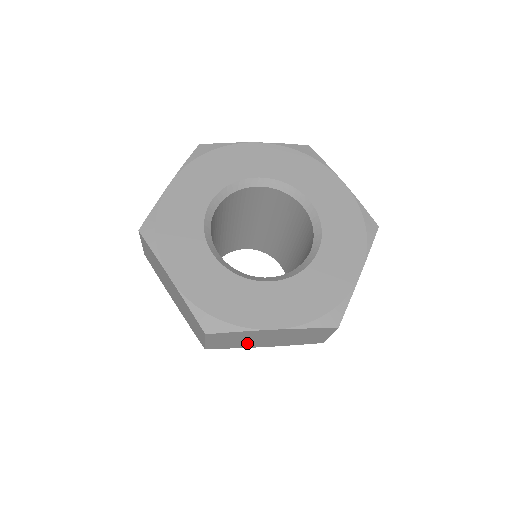
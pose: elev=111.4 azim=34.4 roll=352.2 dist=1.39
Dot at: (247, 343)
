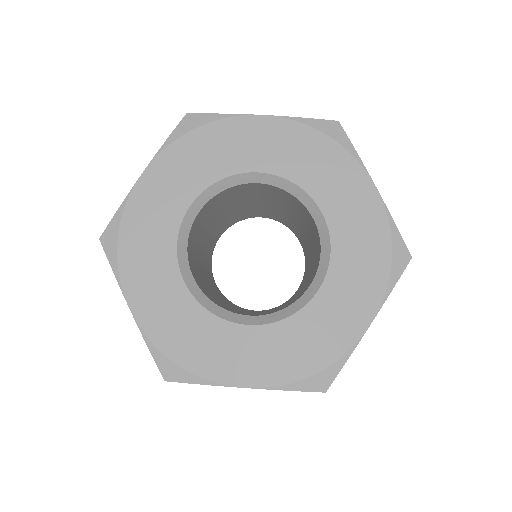
Dot at: occluded
